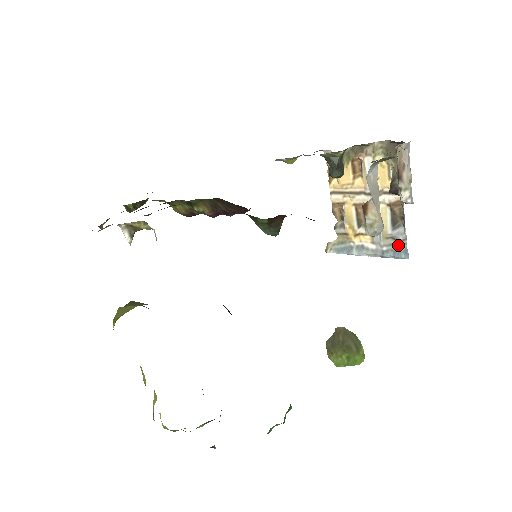
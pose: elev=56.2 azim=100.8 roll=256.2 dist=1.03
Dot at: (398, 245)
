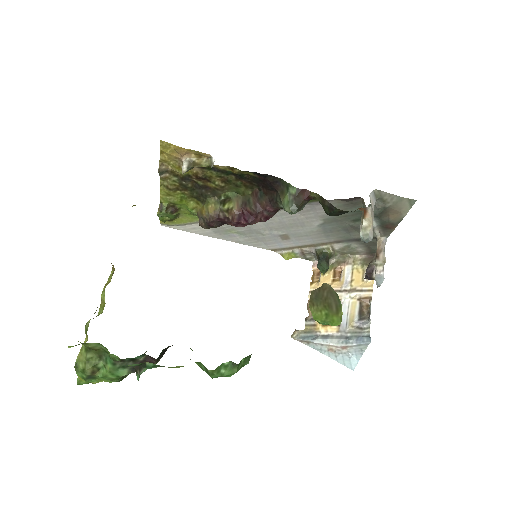
Dot at: (362, 332)
